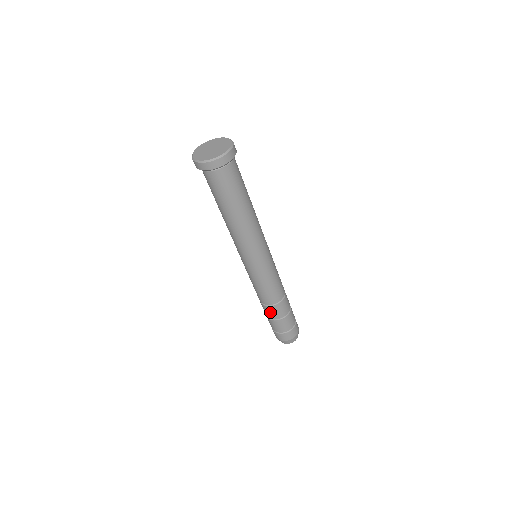
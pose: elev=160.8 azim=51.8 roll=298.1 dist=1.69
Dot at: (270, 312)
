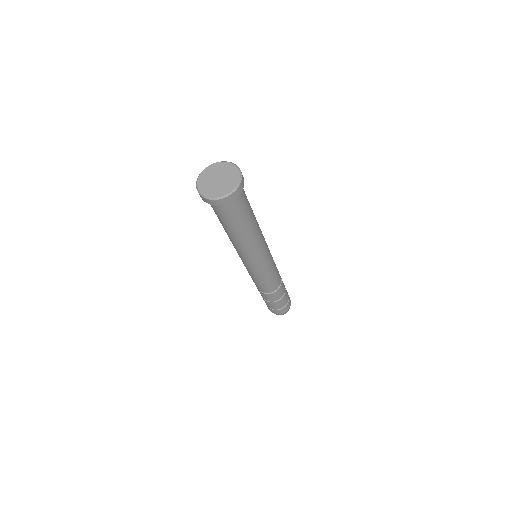
Dot at: (263, 296)
